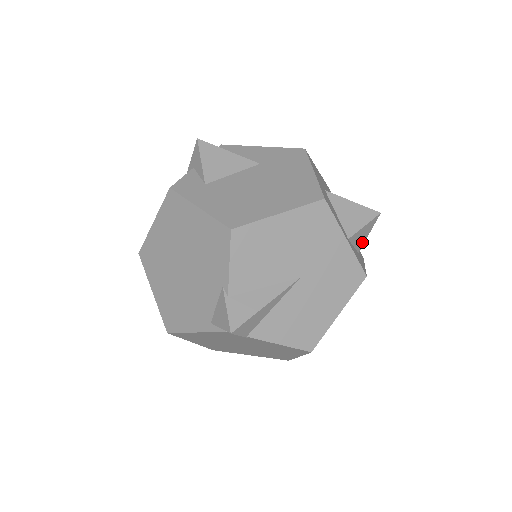
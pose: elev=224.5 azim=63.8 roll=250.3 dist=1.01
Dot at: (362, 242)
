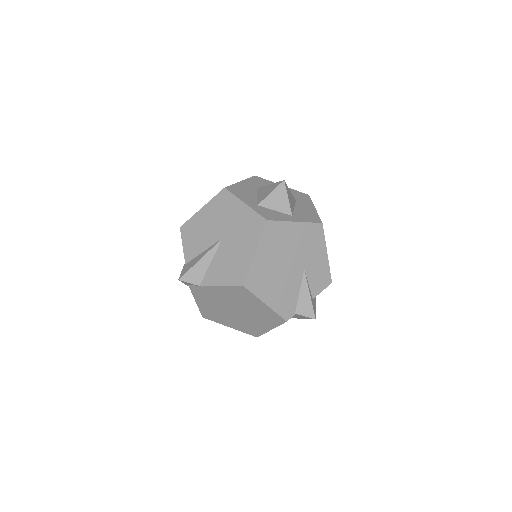
Dot at: (286, 206)
